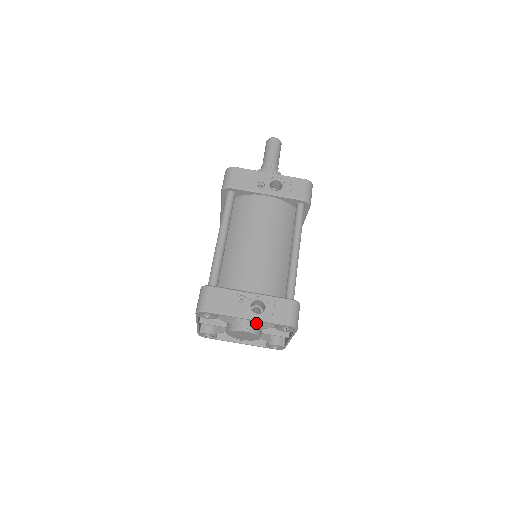
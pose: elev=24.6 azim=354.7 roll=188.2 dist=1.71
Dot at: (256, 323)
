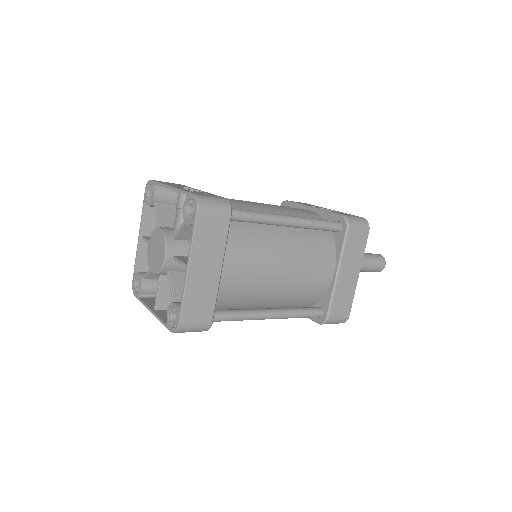
Dot at: (177, 229)
